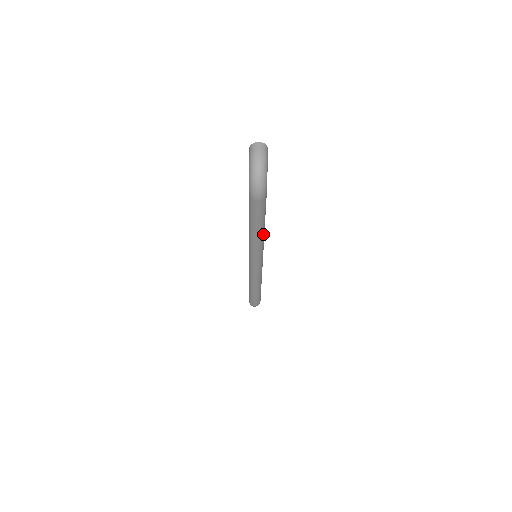
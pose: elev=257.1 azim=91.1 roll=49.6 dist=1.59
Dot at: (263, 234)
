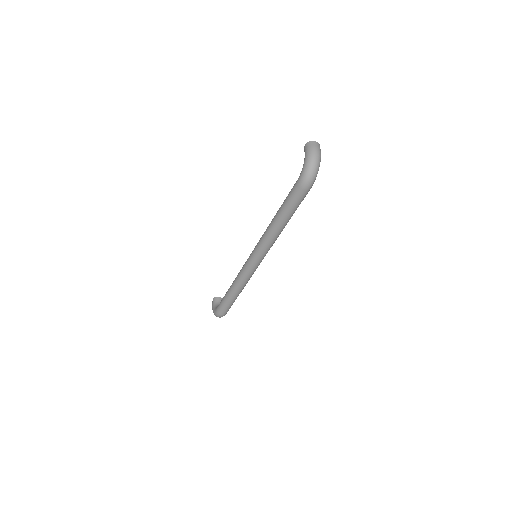
Dot at: (282, 230)
